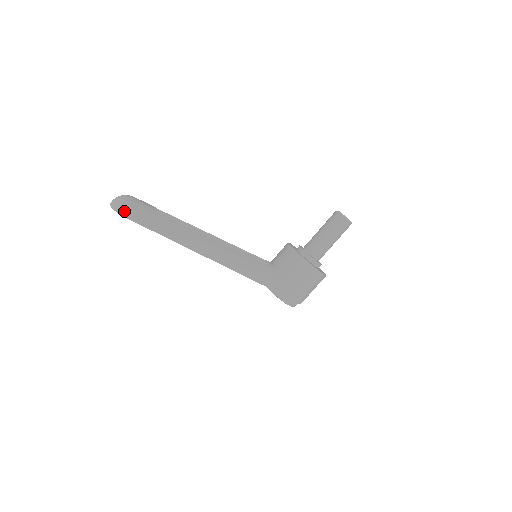
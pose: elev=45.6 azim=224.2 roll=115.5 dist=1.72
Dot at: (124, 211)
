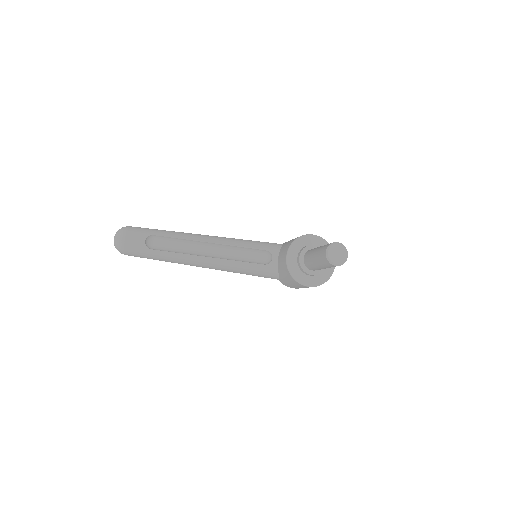
Dot at: (121, 252)
